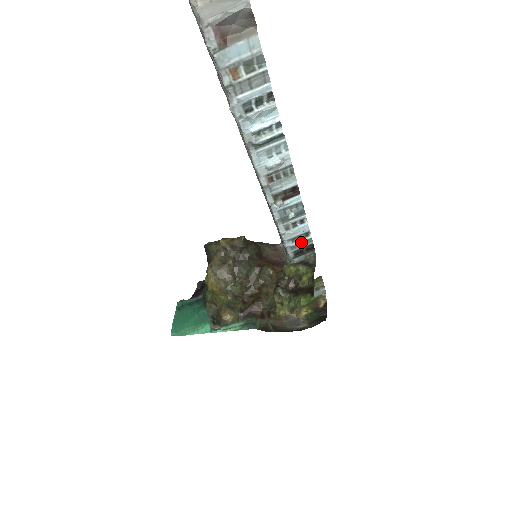
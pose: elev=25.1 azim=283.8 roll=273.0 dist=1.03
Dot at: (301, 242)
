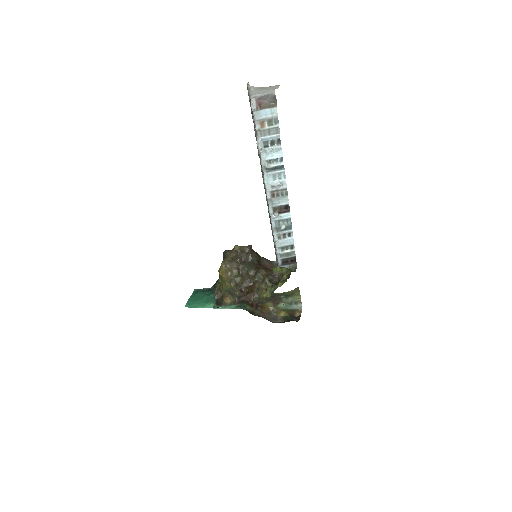
Dot at: (287, 252)
